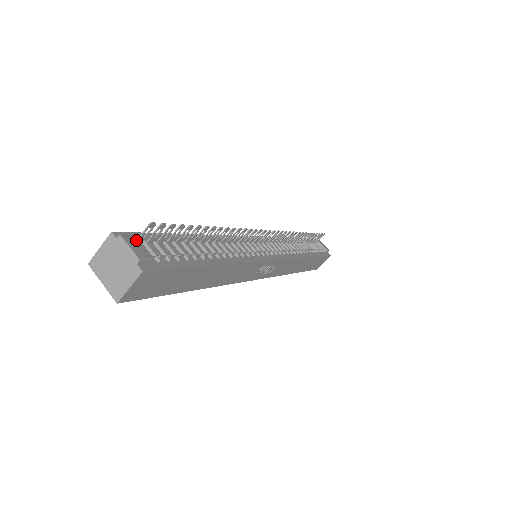
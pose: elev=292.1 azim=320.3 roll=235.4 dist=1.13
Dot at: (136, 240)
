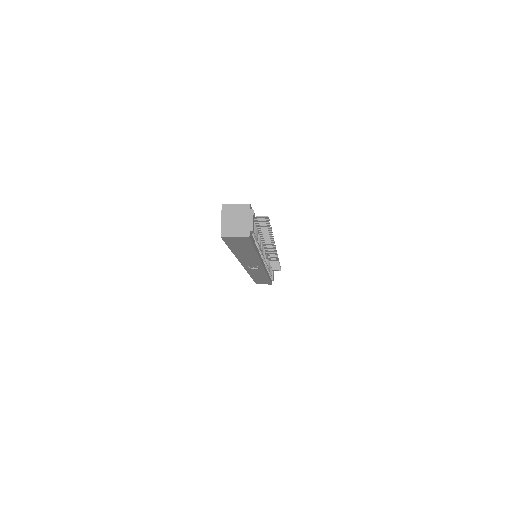
Dot at: (255, 217)
